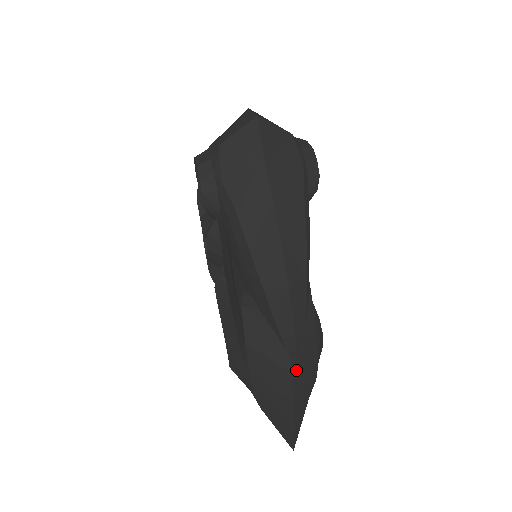
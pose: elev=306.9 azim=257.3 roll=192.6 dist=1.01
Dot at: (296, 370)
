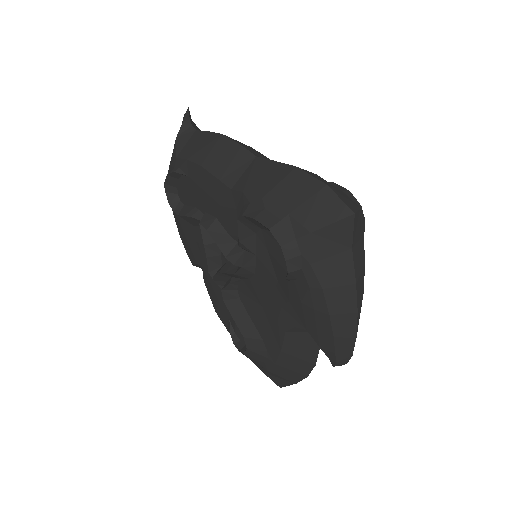
Dot at: occluded
